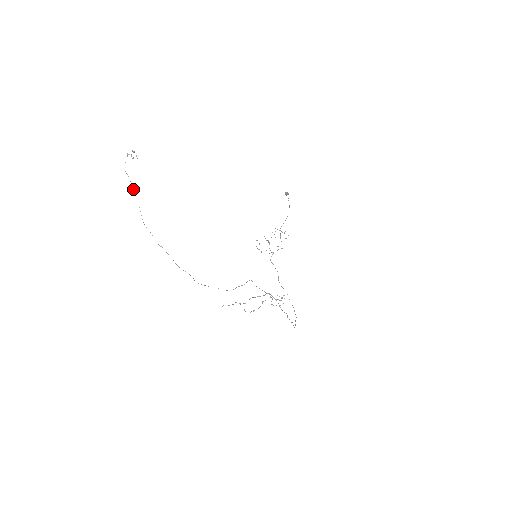
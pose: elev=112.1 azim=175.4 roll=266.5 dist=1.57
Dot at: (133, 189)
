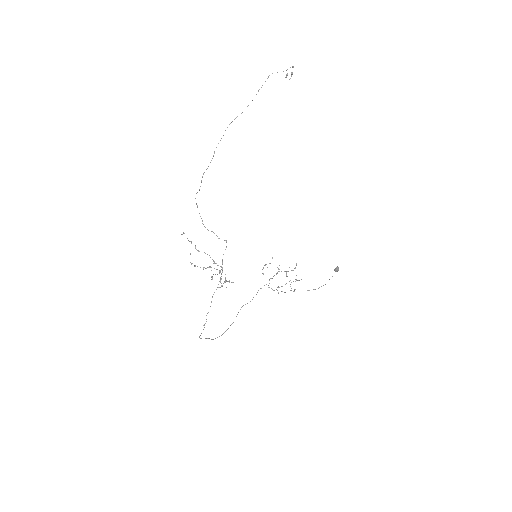
Dot at: occluded
